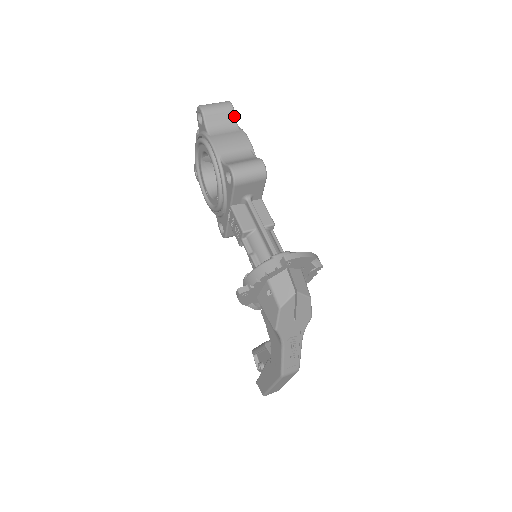
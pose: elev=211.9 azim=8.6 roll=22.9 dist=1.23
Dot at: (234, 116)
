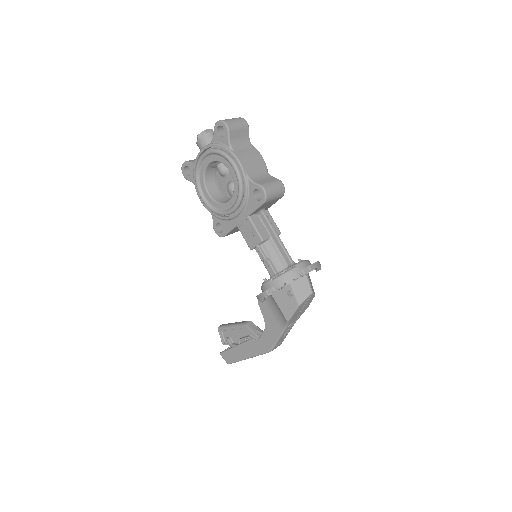
Dot at: (248, 133)
